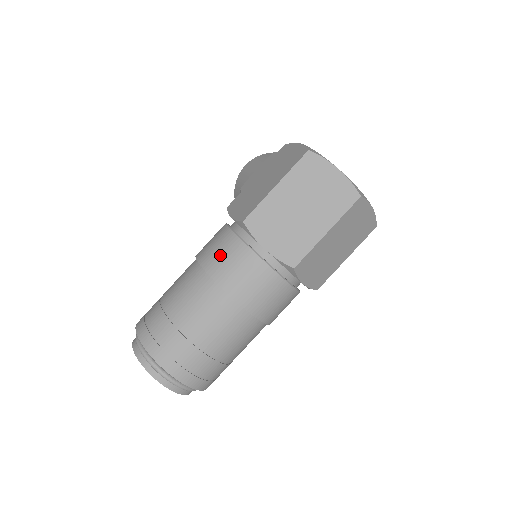
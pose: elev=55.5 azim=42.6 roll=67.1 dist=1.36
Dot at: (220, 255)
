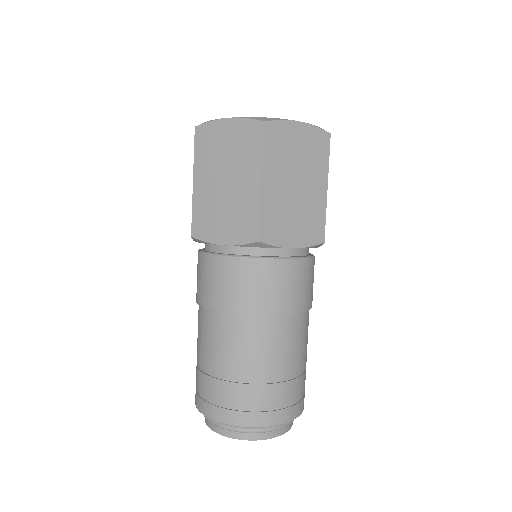
Dot at: (201, 282)
